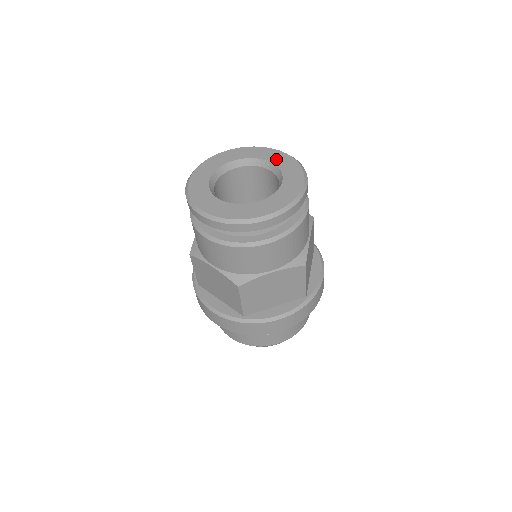
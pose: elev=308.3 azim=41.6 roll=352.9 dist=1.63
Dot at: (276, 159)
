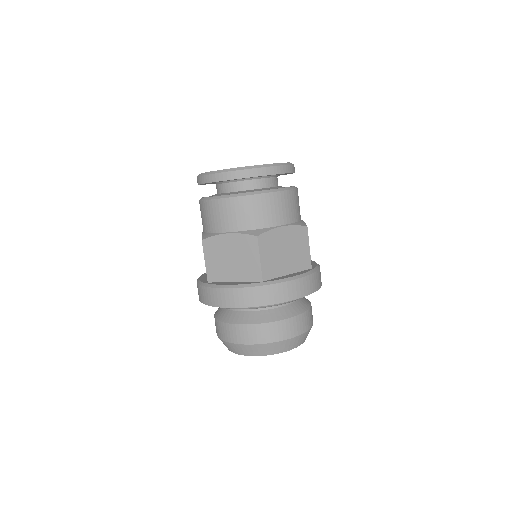
Dot at: occluded
